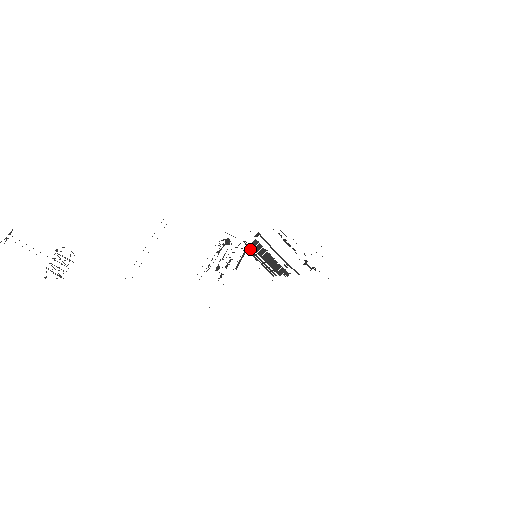
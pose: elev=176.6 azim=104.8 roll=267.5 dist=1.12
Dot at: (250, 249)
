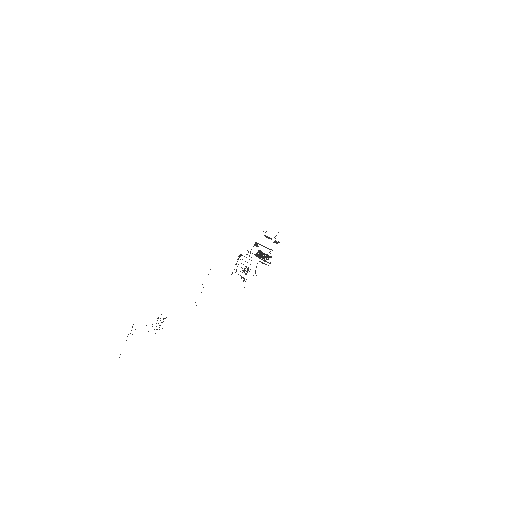
Dot at: occluded
